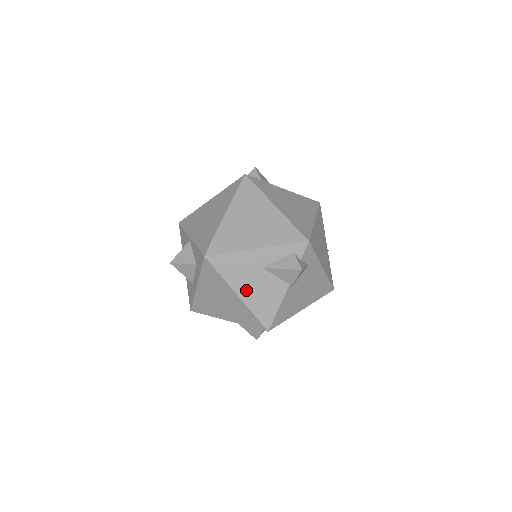
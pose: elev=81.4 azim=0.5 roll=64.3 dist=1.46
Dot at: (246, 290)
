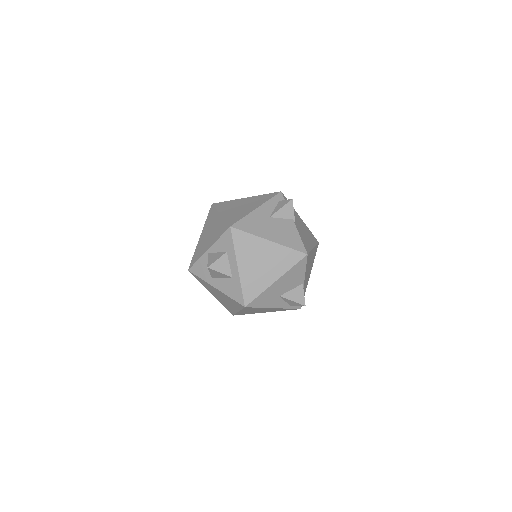
Dot at: (272, 235)
